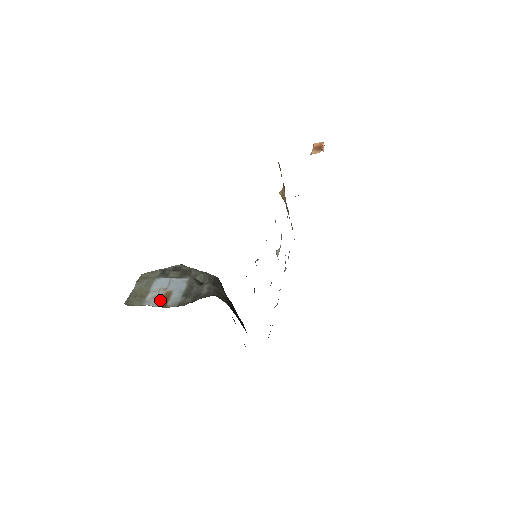
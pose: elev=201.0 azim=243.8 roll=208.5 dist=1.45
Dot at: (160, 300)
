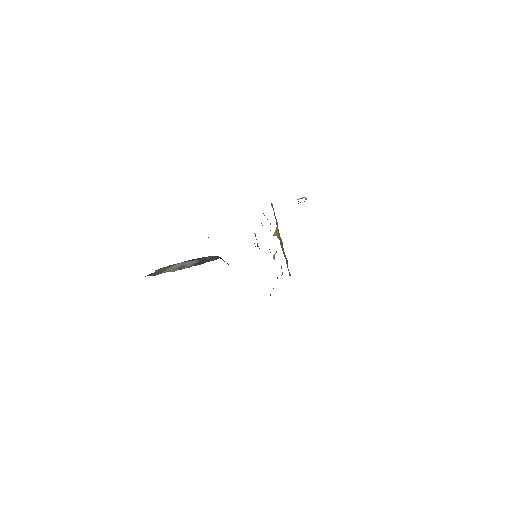
Dot at: (175, 269)
